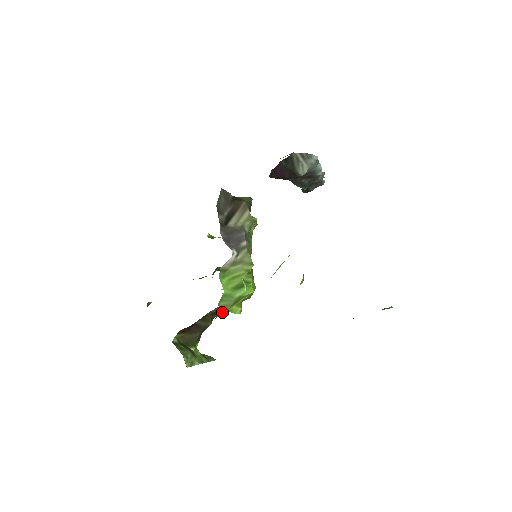
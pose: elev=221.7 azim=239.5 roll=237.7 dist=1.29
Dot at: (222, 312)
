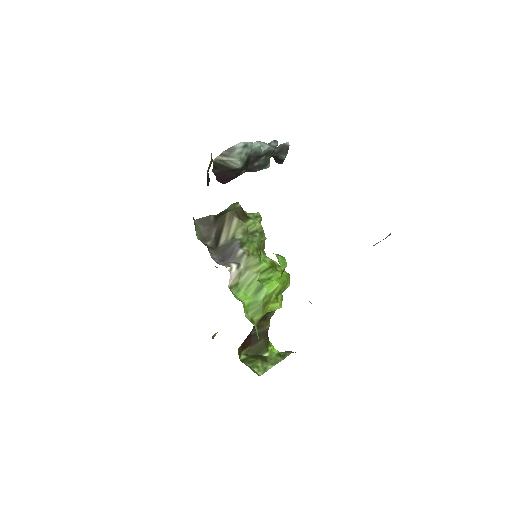
Dot at: (258, 318)
